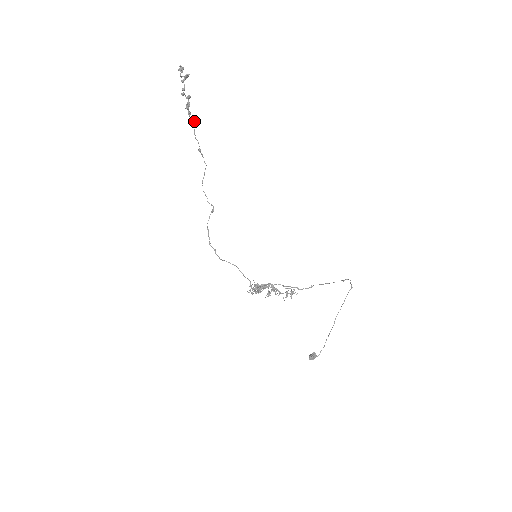
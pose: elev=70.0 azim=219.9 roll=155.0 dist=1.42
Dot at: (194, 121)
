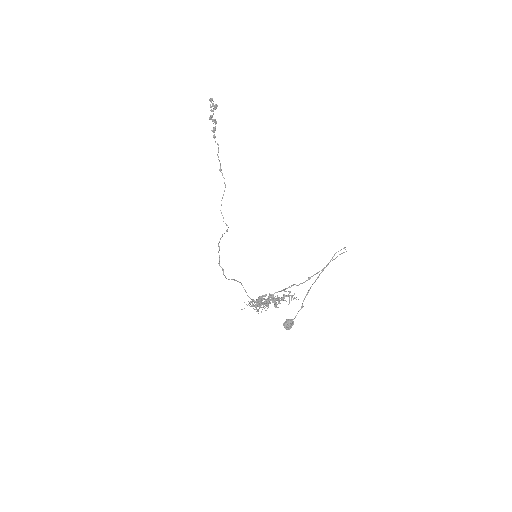
Dot at: (218, 144)
